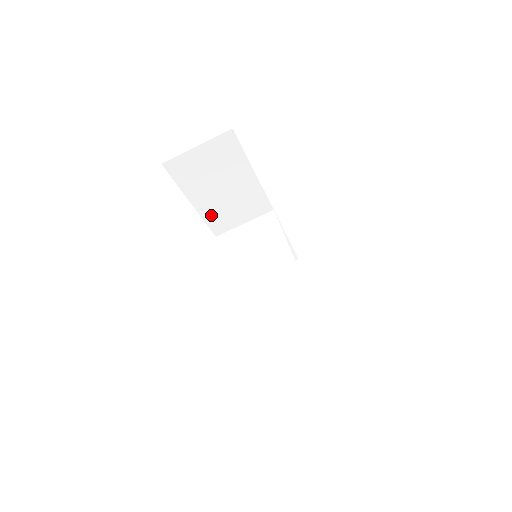
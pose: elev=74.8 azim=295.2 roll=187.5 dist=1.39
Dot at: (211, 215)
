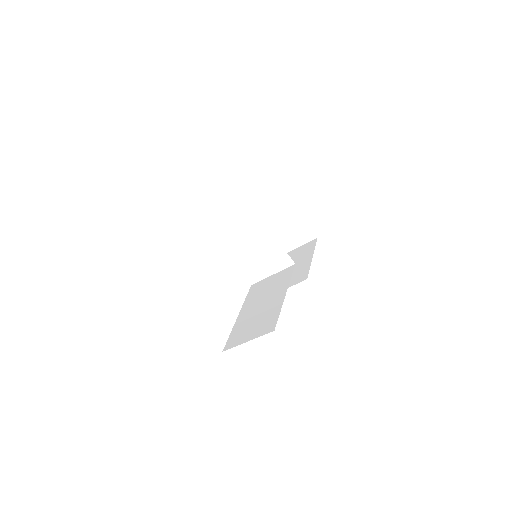
Dot at: occluded
